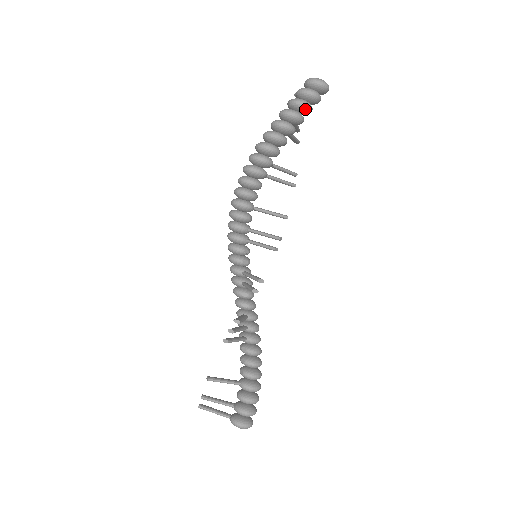
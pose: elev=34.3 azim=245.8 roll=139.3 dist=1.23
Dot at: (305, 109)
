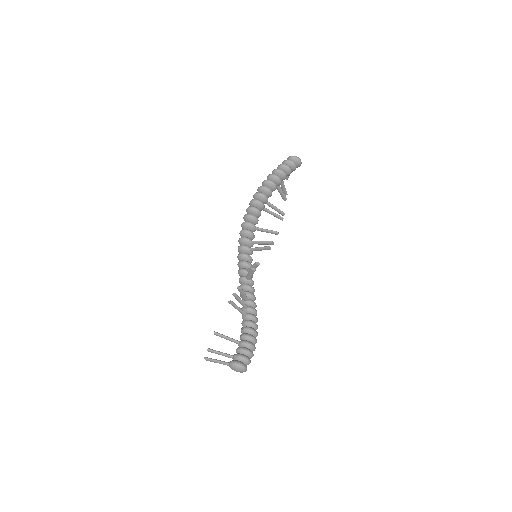
Dot at: (287, 168)
